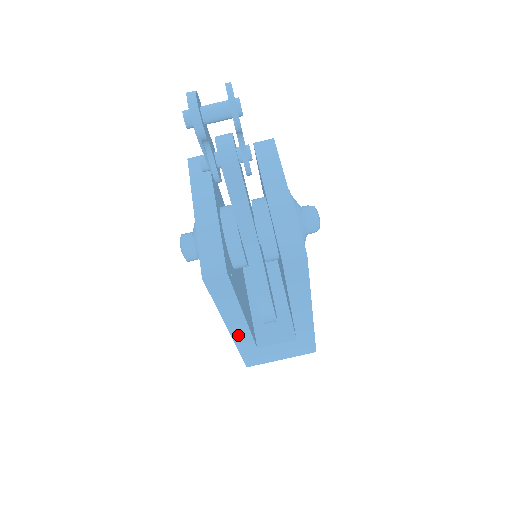
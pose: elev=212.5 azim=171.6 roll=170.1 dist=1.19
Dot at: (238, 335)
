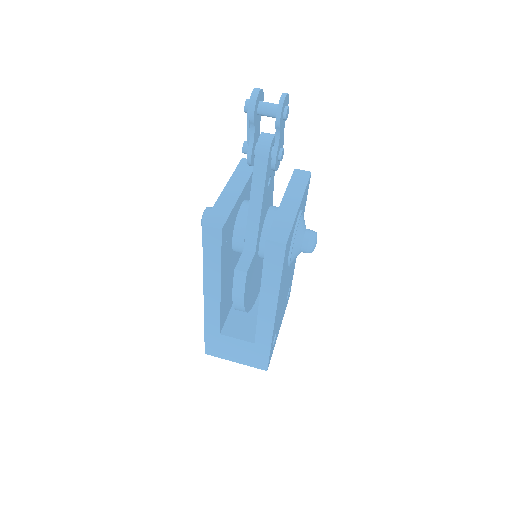
Dot at: (209, 307)
